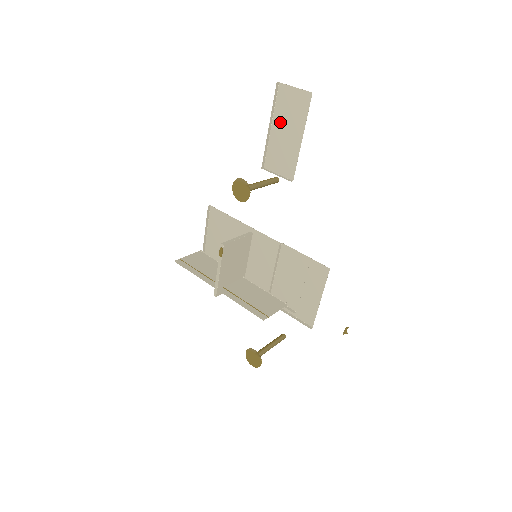
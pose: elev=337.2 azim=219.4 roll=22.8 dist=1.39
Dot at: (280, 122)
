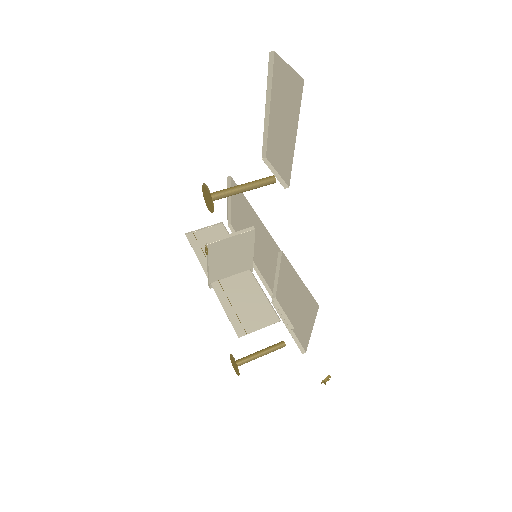
Dot at: (277, 107)
